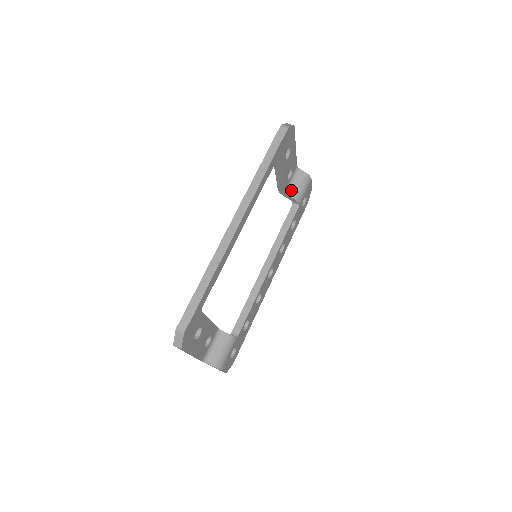
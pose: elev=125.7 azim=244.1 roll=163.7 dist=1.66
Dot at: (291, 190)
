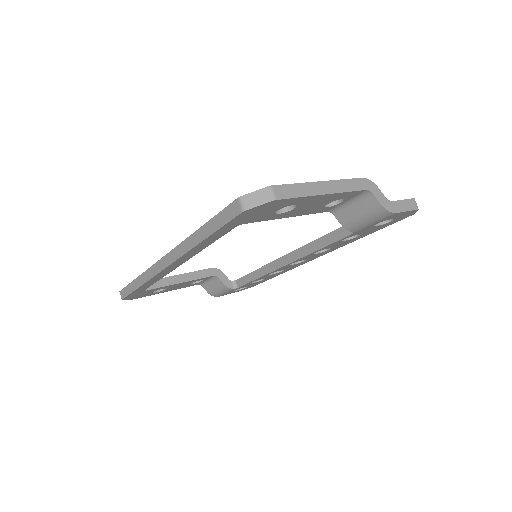
Dot at: (343, 213)
